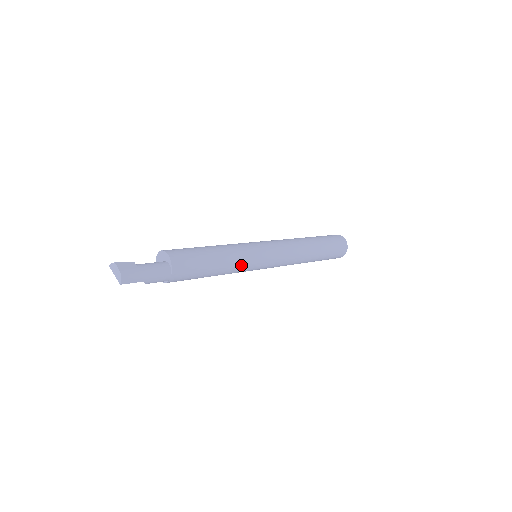
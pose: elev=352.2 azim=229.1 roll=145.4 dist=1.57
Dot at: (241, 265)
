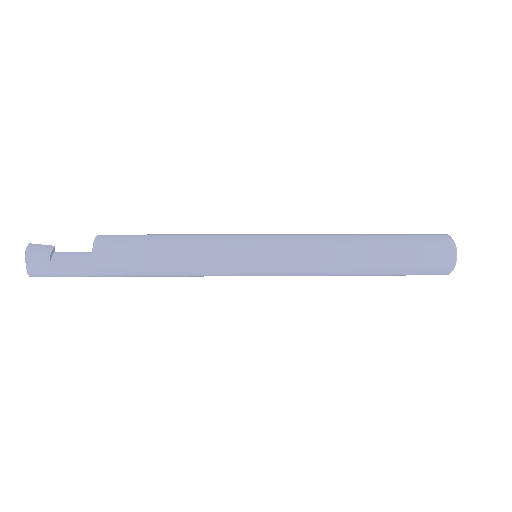
Dot at: occluded
